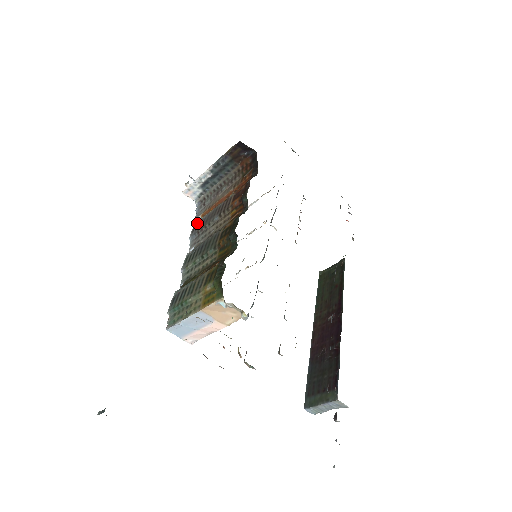
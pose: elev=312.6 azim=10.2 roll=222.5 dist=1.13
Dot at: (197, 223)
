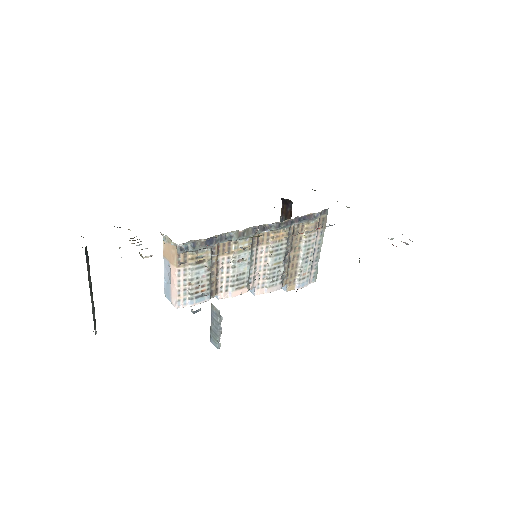
Dot at: occluded
